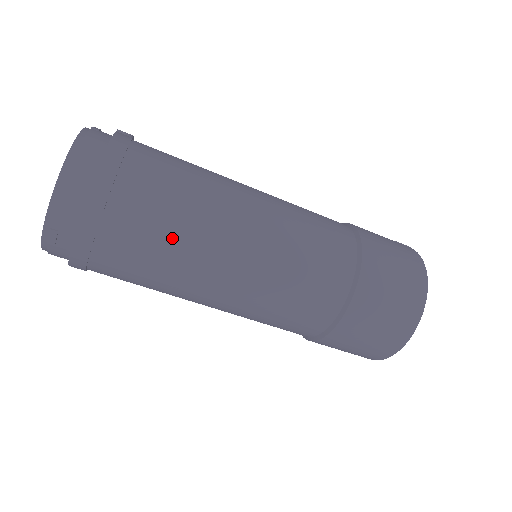
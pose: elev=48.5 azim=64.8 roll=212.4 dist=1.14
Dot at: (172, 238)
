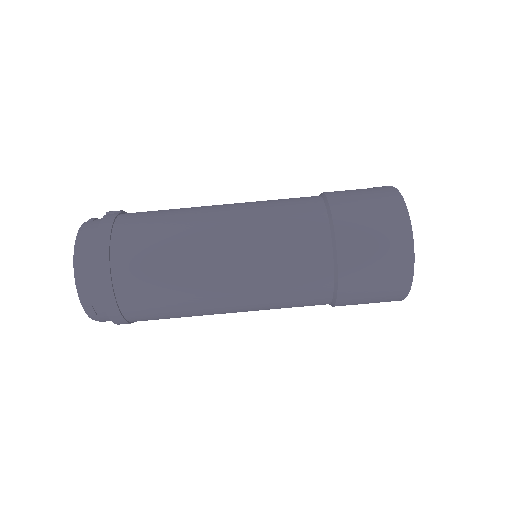
Dot at: (168, 277)
